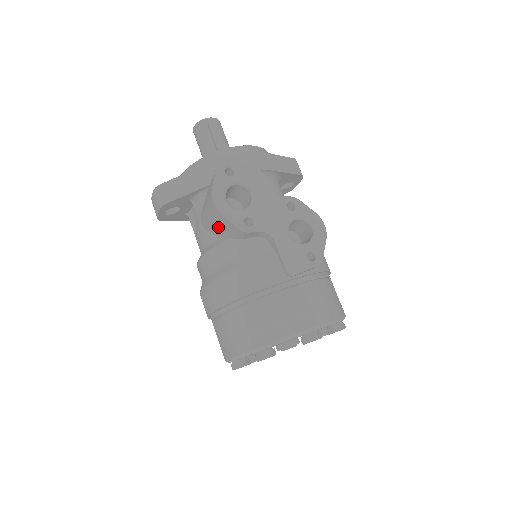
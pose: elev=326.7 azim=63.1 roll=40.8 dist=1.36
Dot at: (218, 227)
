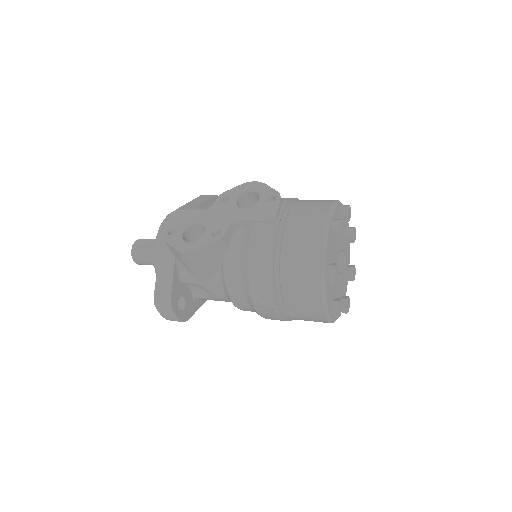
Dot at: (209, 263)
